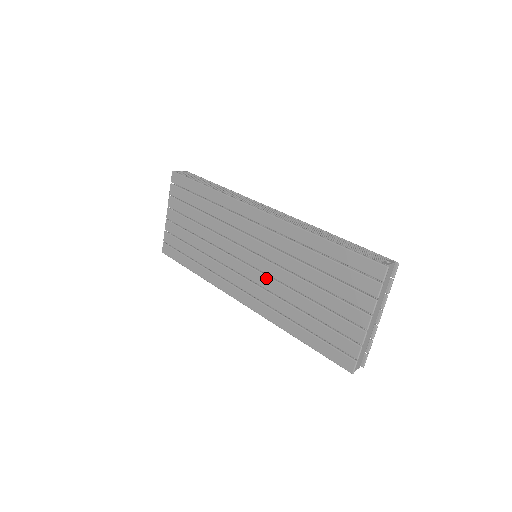
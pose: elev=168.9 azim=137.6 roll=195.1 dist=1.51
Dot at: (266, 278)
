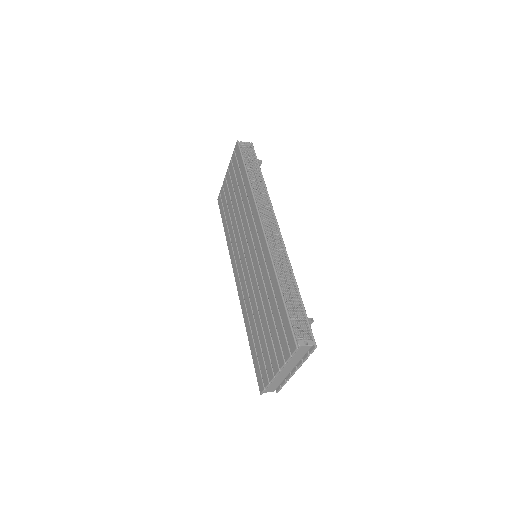
Dot at: (249, 281)
